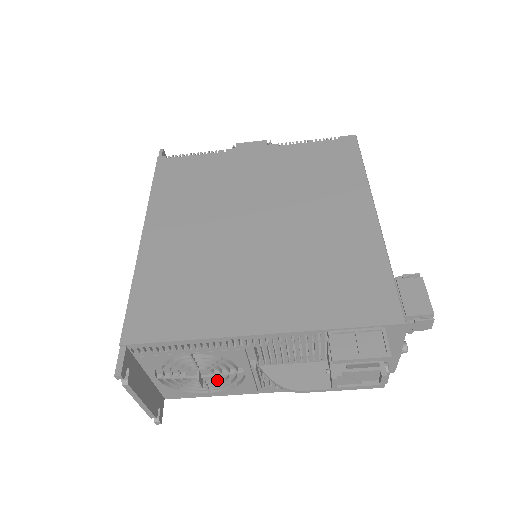
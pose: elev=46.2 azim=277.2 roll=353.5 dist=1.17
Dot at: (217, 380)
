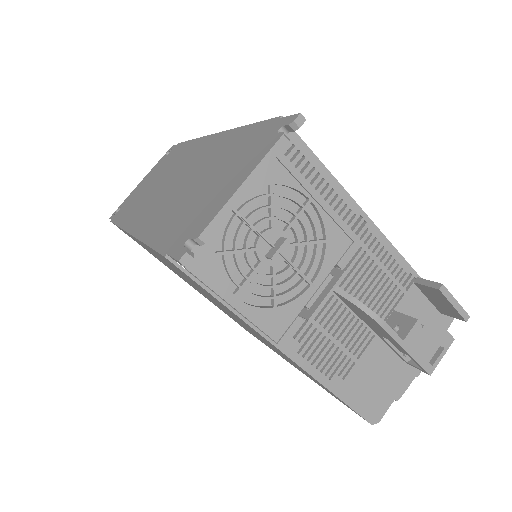
Dot at: (274, 275)
